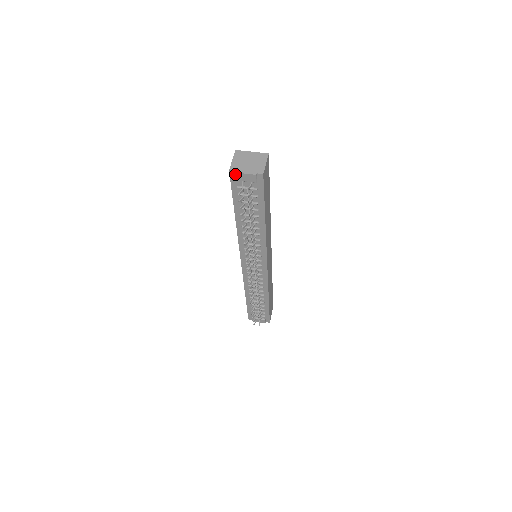
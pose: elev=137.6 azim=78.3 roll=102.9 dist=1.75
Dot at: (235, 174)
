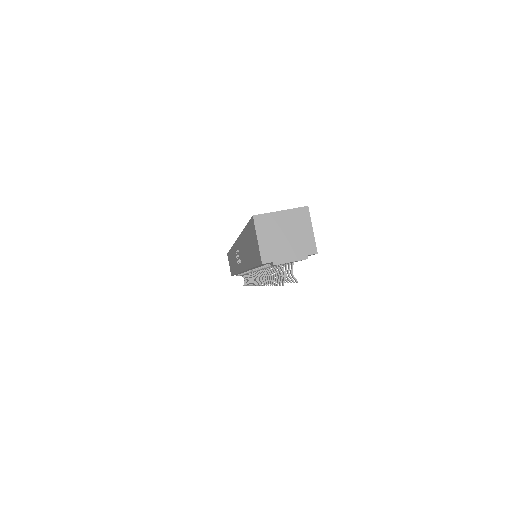
Dot at: (272, 265)
